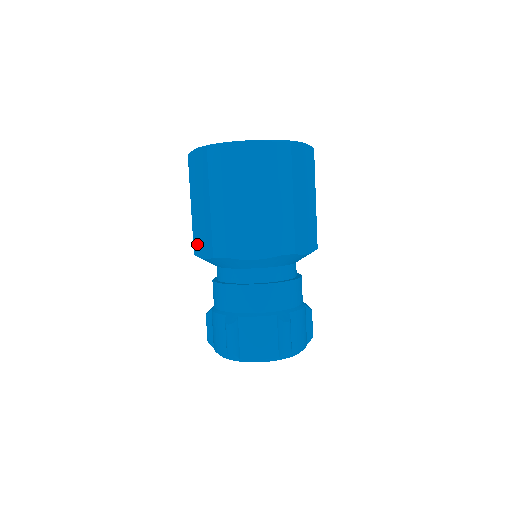
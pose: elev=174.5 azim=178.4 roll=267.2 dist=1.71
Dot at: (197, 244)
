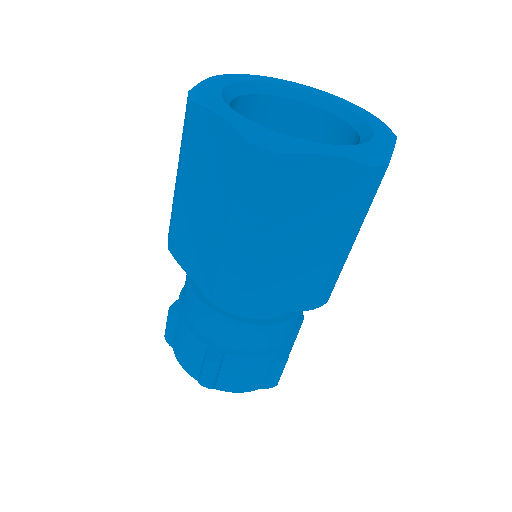
Dot at: (179, 246)
